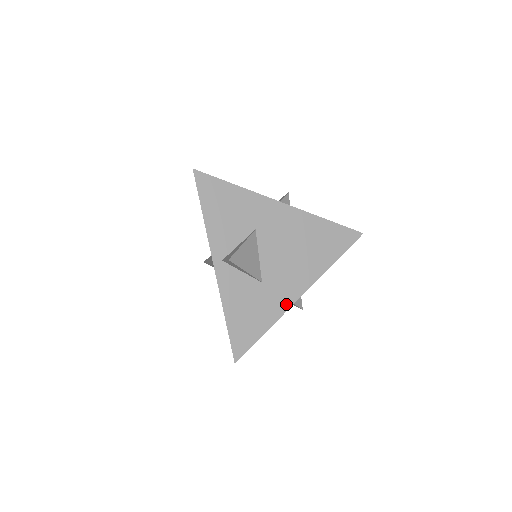
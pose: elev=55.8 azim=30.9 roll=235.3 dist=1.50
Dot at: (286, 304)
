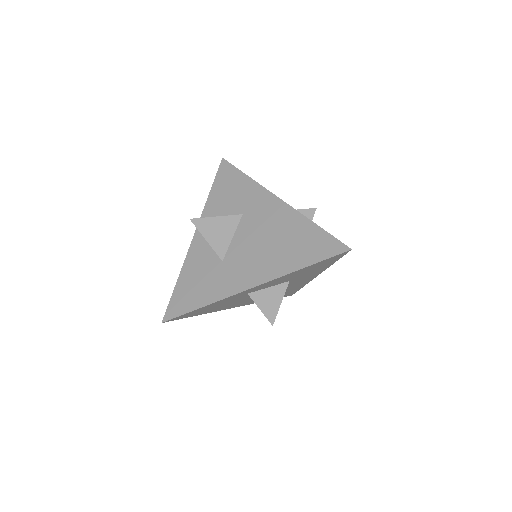
Dot at: (232, 290)
